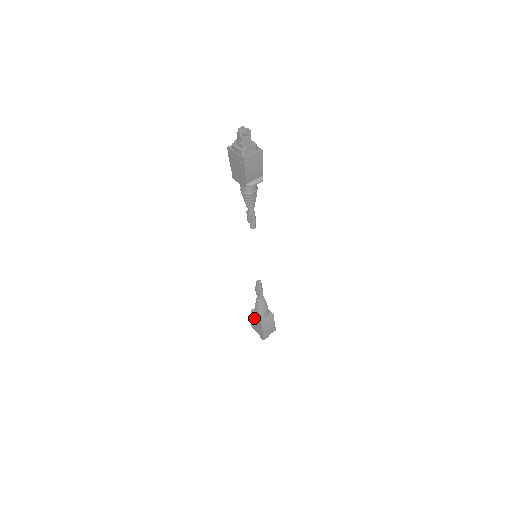
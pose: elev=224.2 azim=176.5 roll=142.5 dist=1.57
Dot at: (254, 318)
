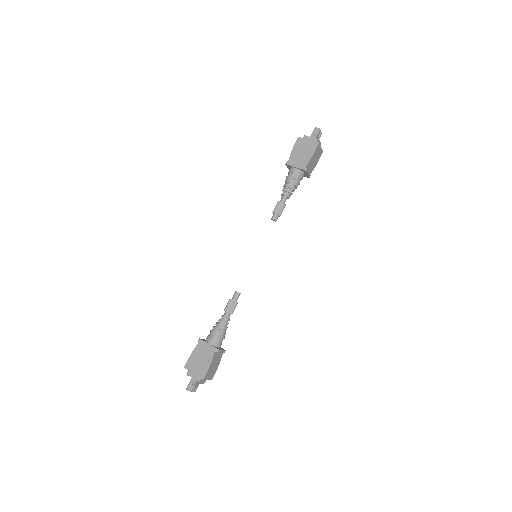
Dot at: (203, 347)
